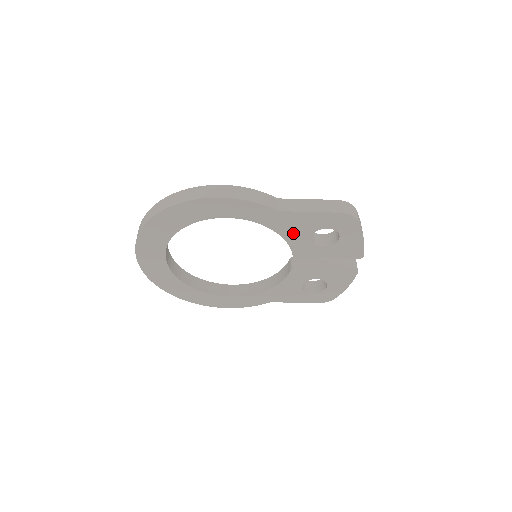
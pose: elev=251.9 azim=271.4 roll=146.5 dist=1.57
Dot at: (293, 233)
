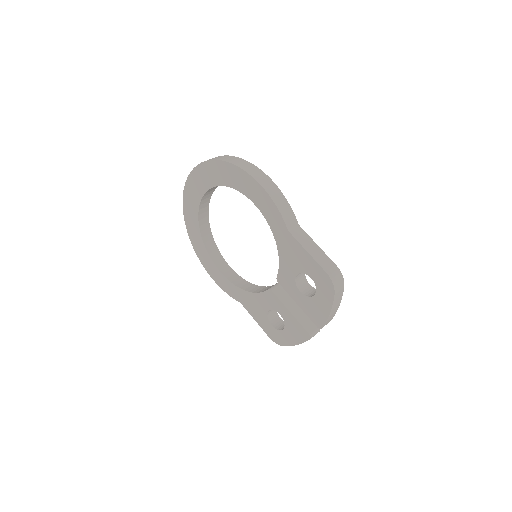
Dot at: (287, 259)
